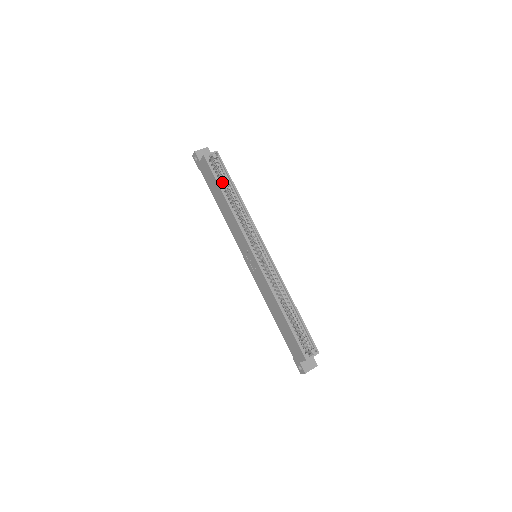
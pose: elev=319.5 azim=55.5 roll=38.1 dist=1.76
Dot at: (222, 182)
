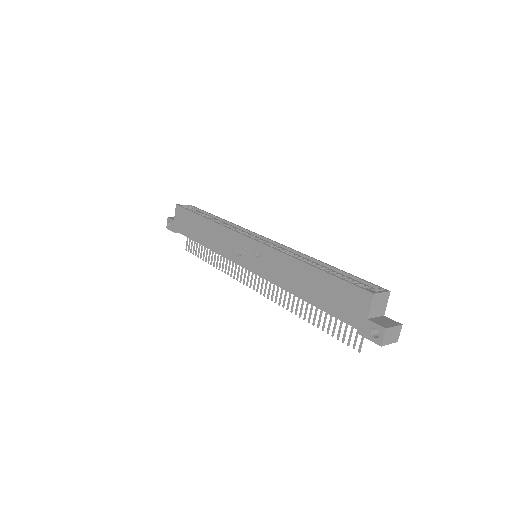
Dot at: occluded
